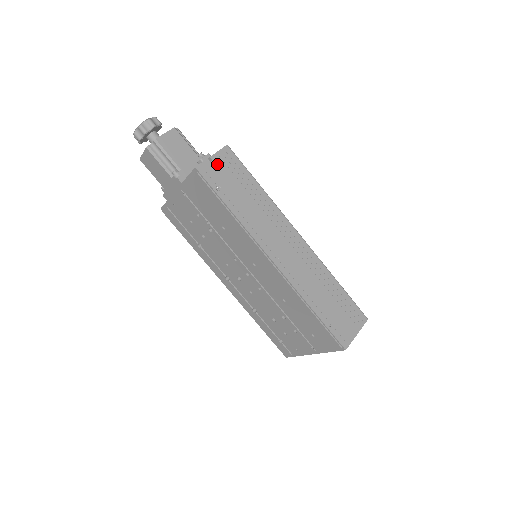
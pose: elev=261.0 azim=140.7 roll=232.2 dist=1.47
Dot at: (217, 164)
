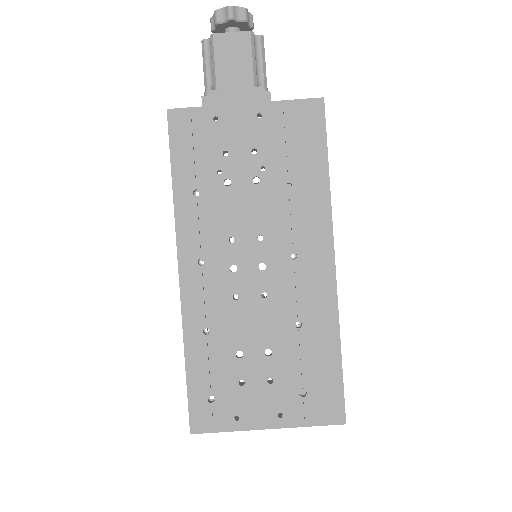
Dot at: occluded
